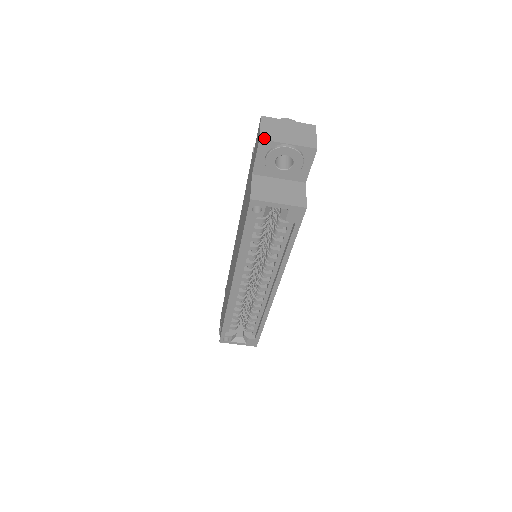
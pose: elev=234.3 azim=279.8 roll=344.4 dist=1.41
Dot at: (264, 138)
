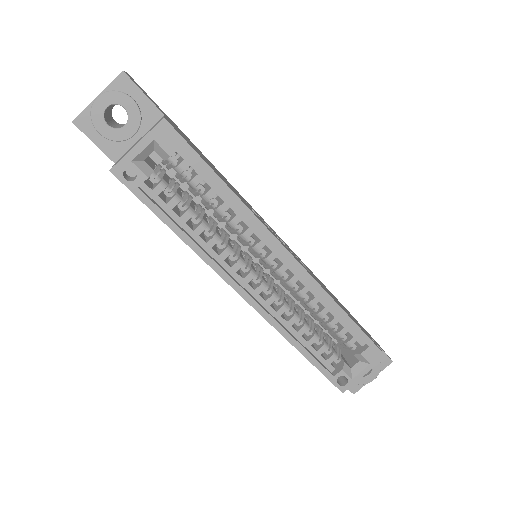
Dot at: (76, 117)
